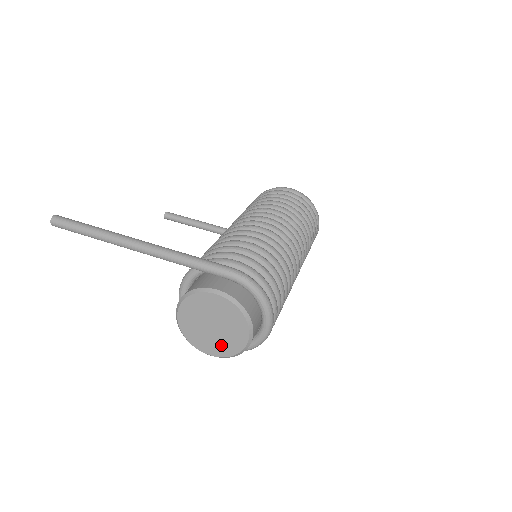
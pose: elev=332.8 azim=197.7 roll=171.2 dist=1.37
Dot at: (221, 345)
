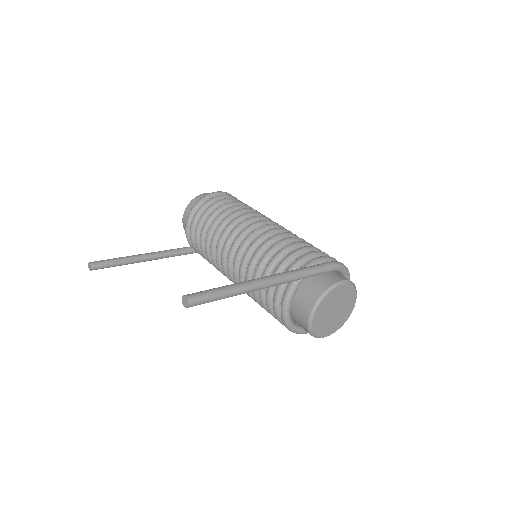
Dot at: (337, 322)
